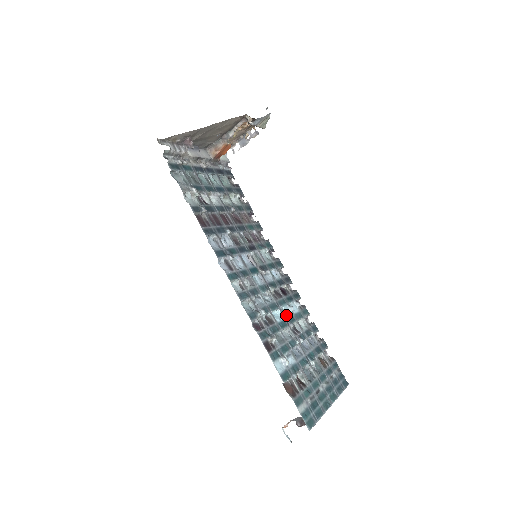
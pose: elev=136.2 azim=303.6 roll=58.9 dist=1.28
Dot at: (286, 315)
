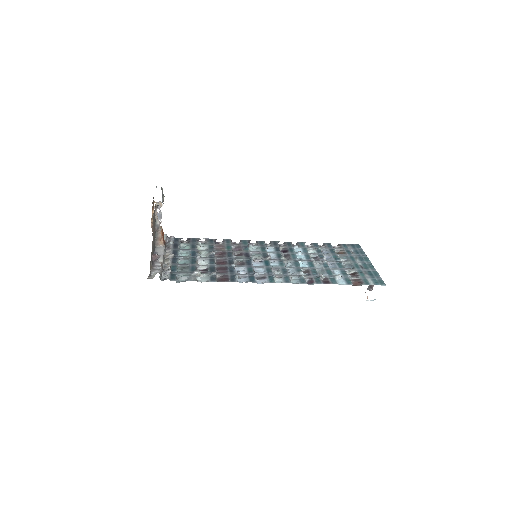
Dot at: (304, 259)
